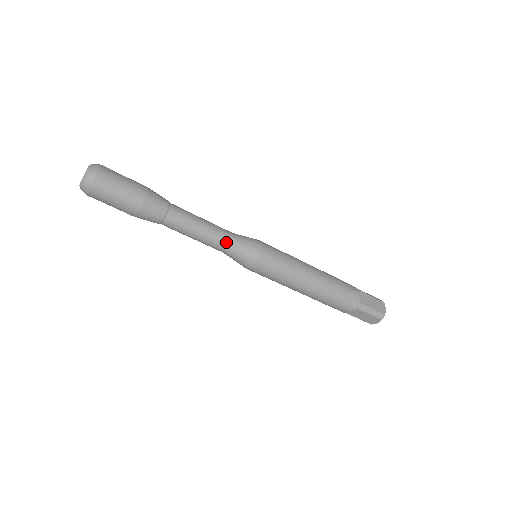
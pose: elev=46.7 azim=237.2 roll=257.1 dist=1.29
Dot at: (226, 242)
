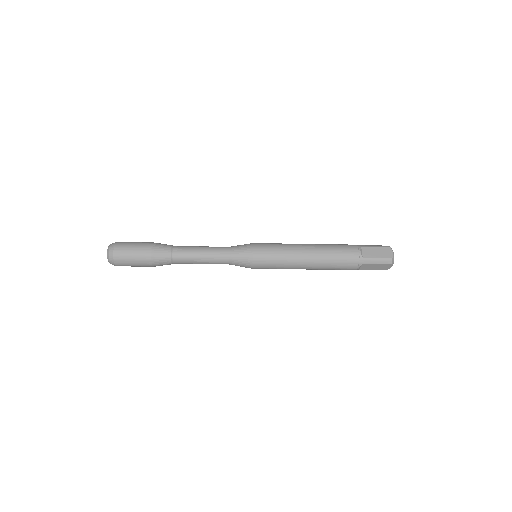
Dot at: (224, 257)
